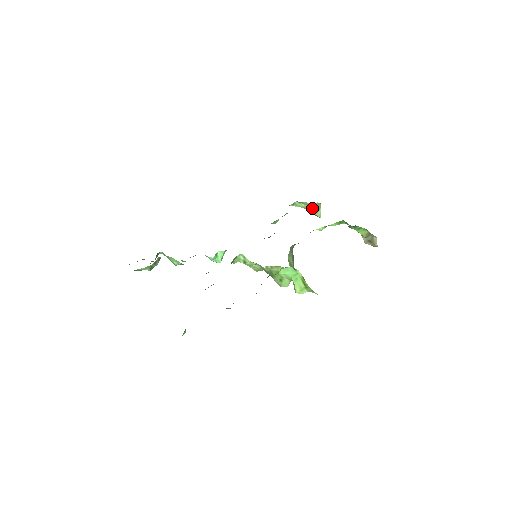
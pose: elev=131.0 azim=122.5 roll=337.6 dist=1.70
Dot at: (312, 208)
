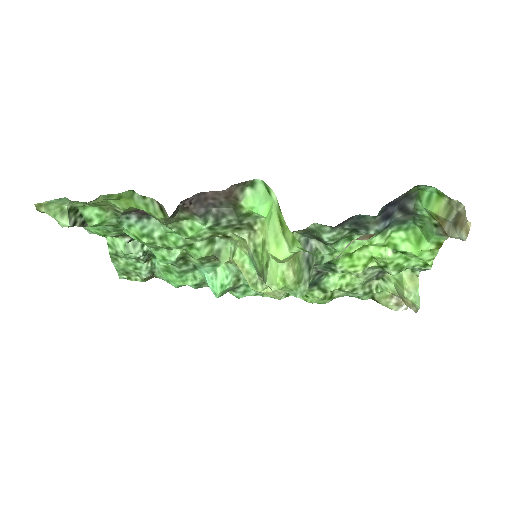
Dot at: (401, 282)
